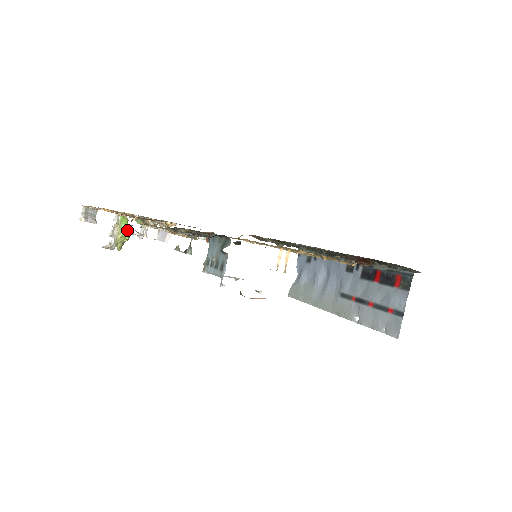
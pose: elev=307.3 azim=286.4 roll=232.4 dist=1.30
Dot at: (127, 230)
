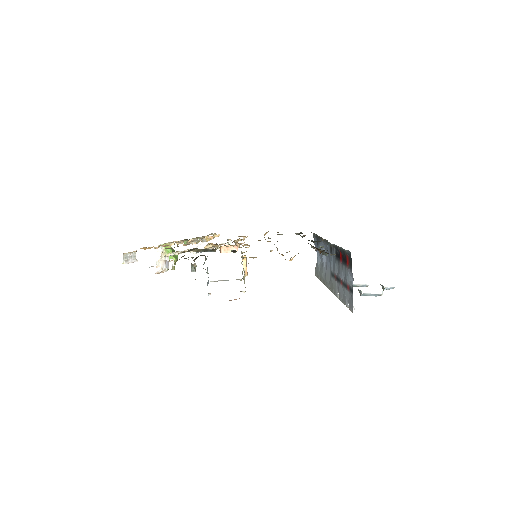
Dot at: occluded
